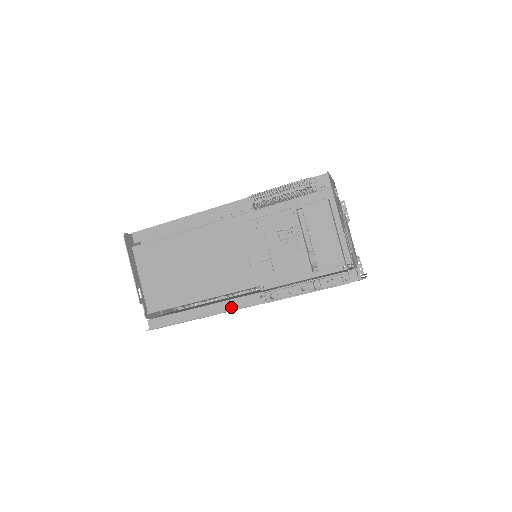
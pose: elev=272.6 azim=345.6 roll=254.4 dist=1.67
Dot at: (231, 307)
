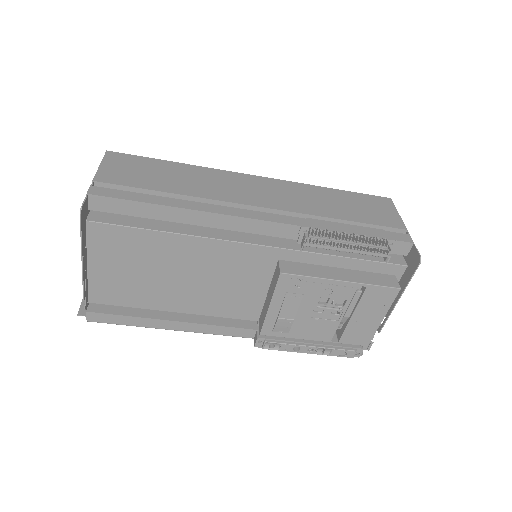
Dot at: (213, 332)
